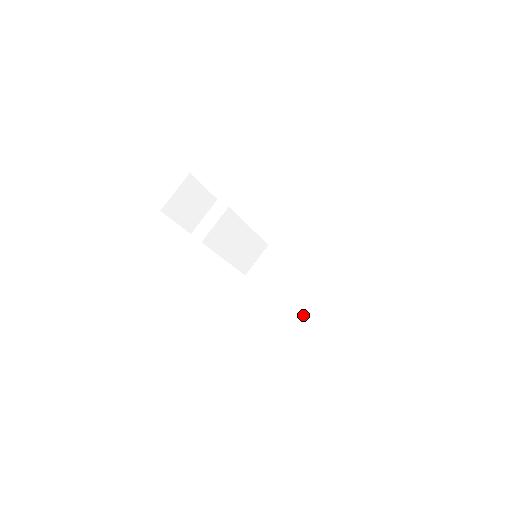
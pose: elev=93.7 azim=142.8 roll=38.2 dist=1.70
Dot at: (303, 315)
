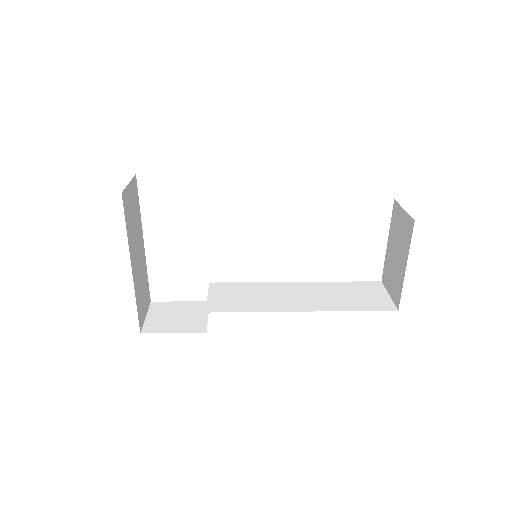
Dot at: (410, 231)
